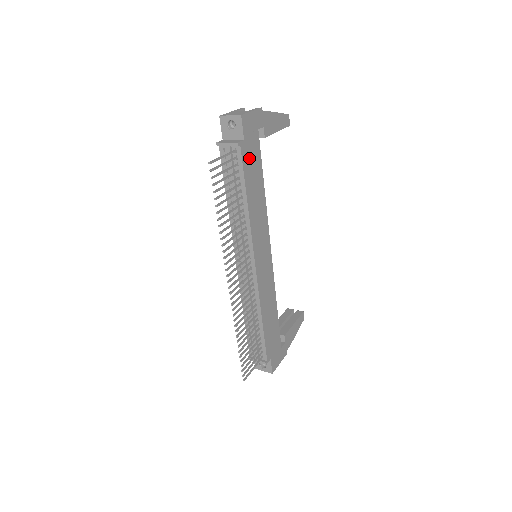
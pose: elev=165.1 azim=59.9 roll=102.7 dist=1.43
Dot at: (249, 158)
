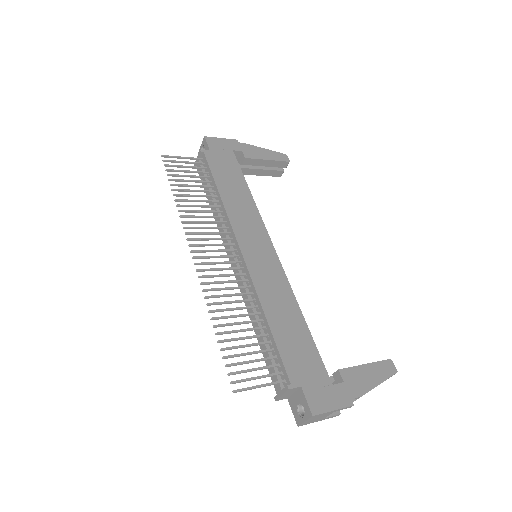
Dot at: (219, 164)
